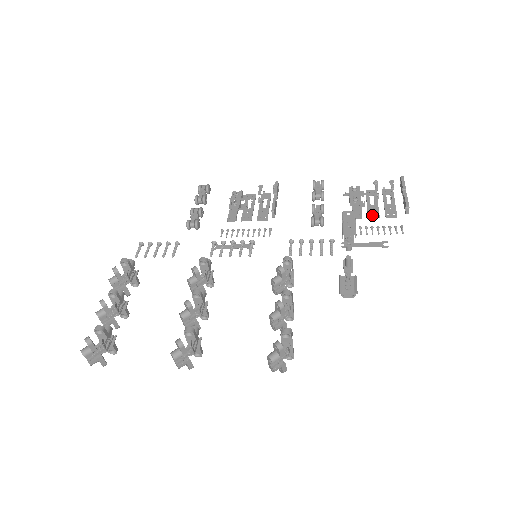
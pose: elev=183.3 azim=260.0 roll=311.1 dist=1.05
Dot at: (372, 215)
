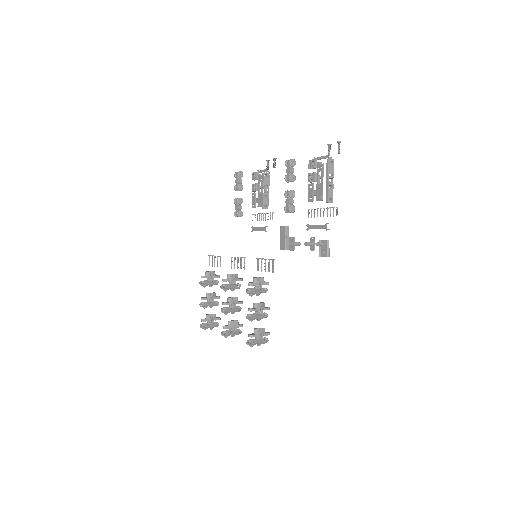
Dot at: (318, 198)
